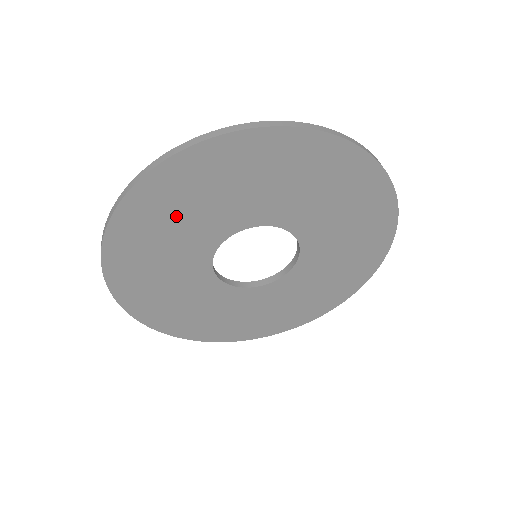
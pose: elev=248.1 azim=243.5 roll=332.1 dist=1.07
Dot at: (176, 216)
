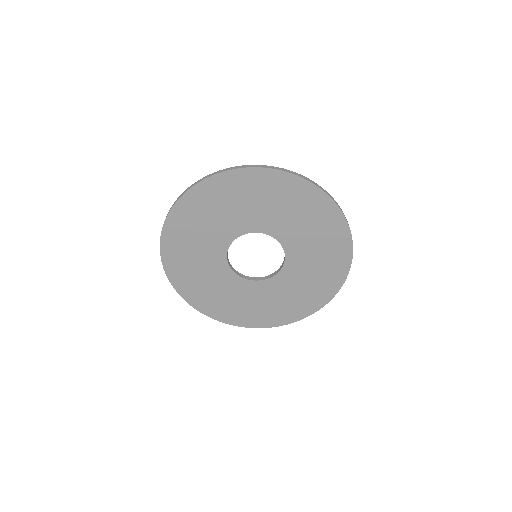
Dot at: (210, 214)
